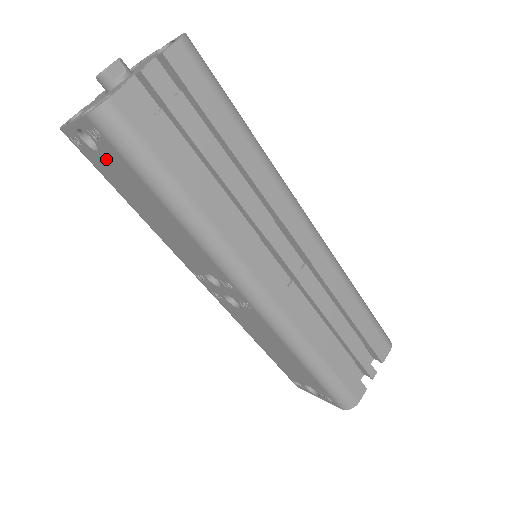
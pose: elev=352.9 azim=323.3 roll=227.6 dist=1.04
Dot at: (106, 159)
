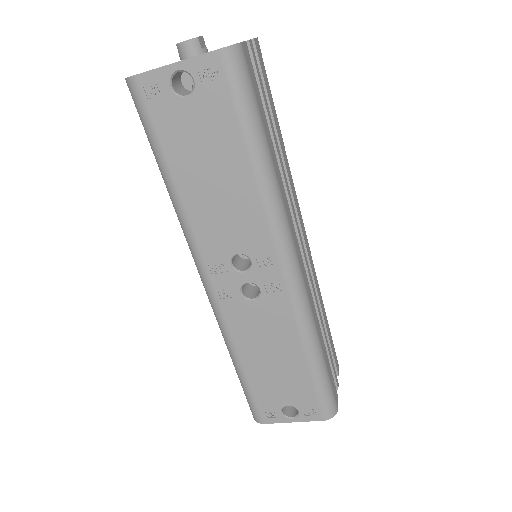
Dot at: (193, 107)
